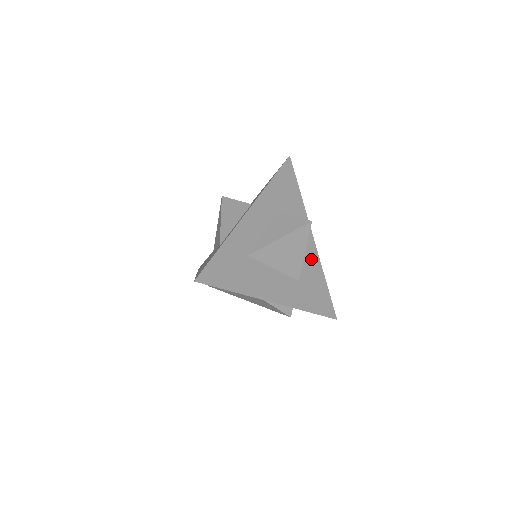
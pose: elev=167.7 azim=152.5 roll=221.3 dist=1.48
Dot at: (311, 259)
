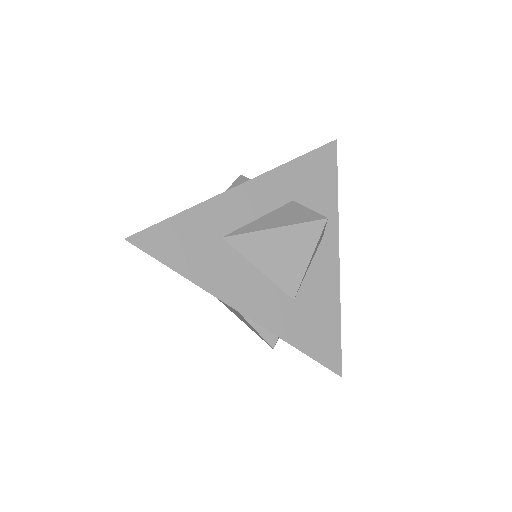
Dot at: (325, 279)
